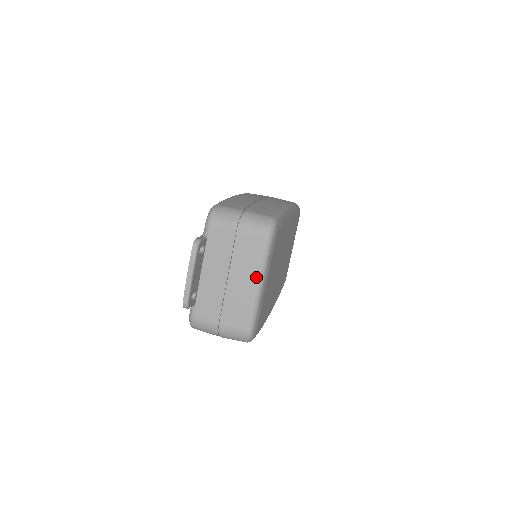
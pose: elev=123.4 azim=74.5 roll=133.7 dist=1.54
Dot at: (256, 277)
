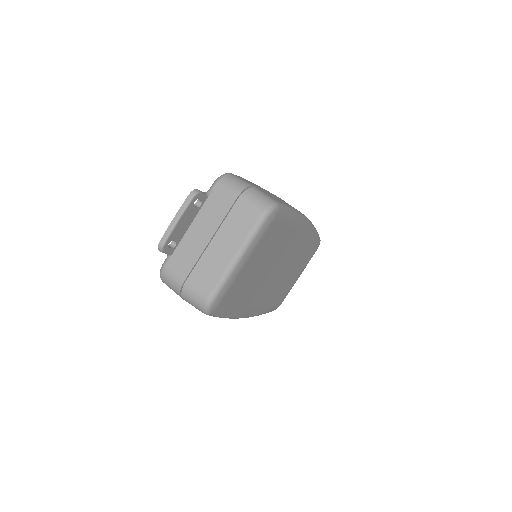
Dot at: (237, 249)
